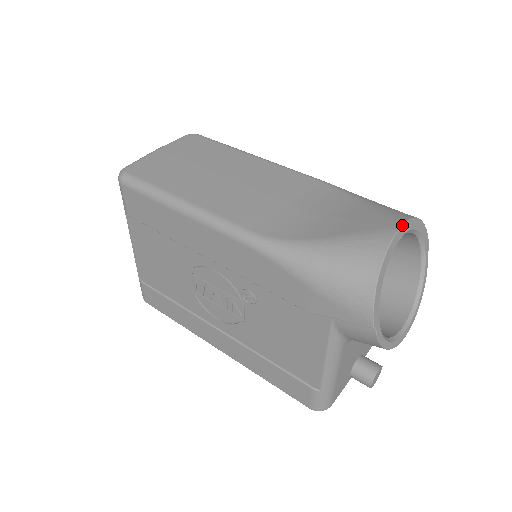
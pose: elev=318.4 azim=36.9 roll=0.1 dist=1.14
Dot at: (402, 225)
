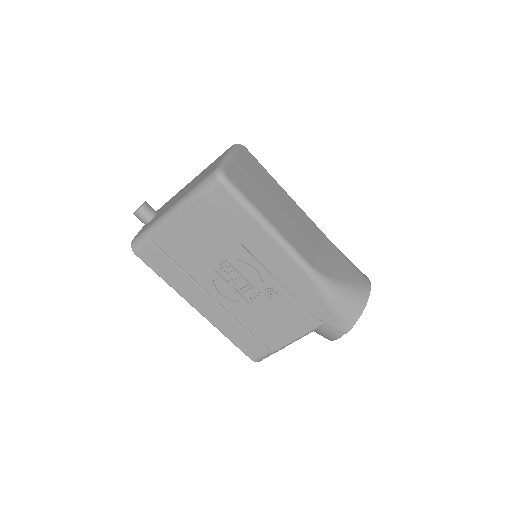
Dot at: occluded
